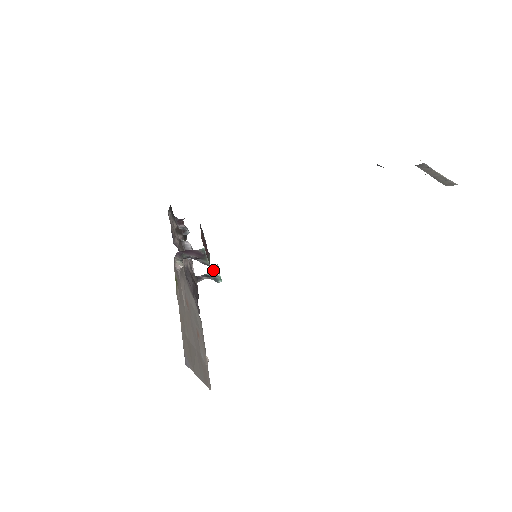
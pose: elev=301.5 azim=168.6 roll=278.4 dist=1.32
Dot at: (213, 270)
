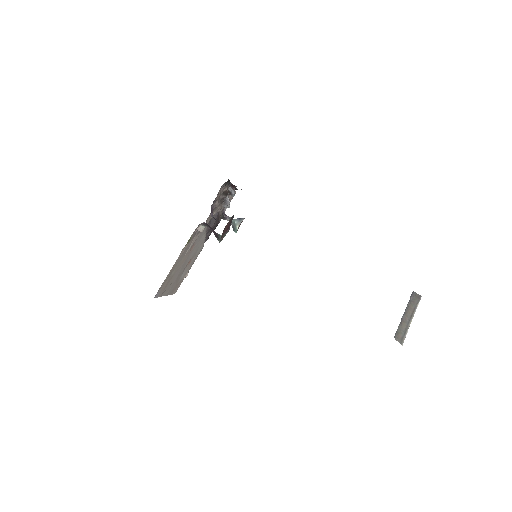
Dot at: (238, 220)
